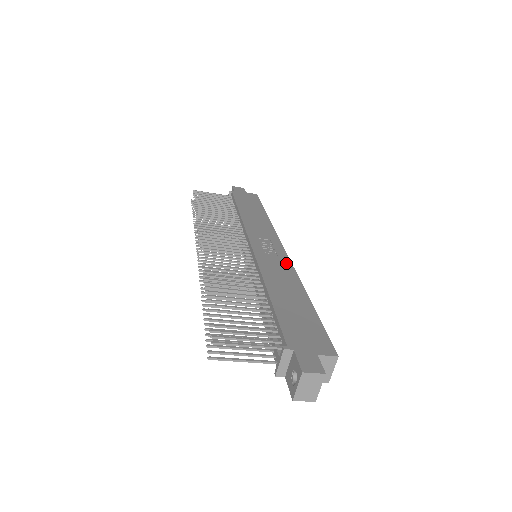
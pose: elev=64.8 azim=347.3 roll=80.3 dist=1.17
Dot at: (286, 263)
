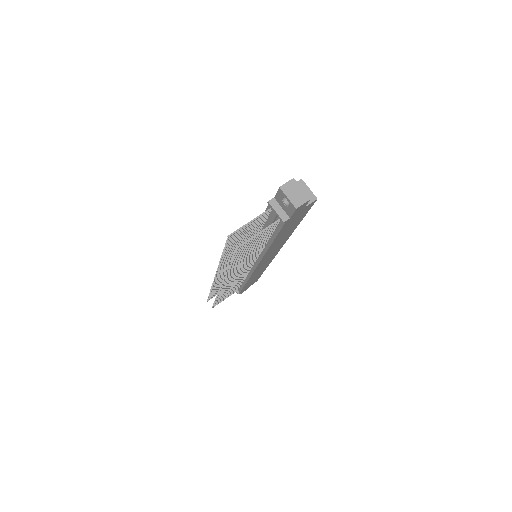
Dot at: occluded
